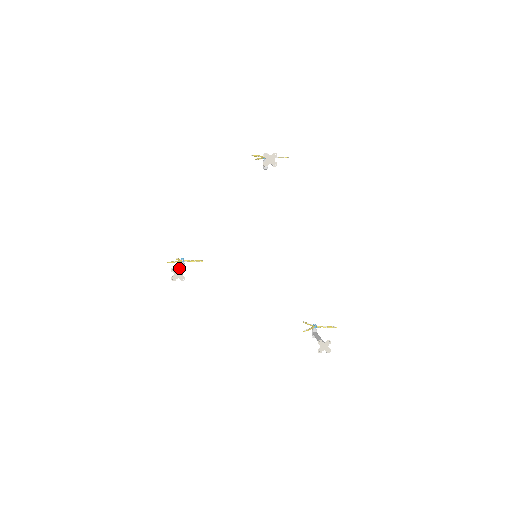
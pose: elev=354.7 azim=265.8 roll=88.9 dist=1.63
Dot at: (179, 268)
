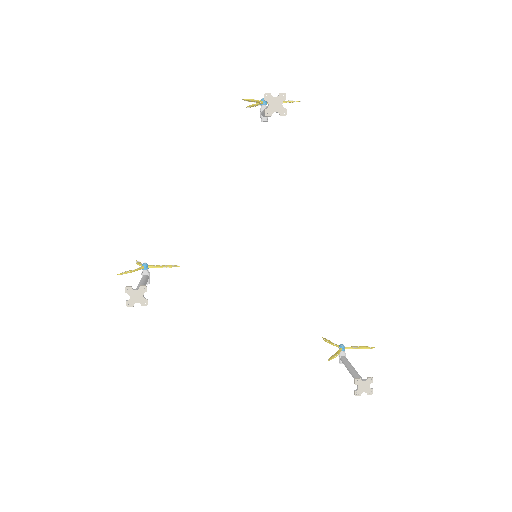
Dot at: (139, 282)
